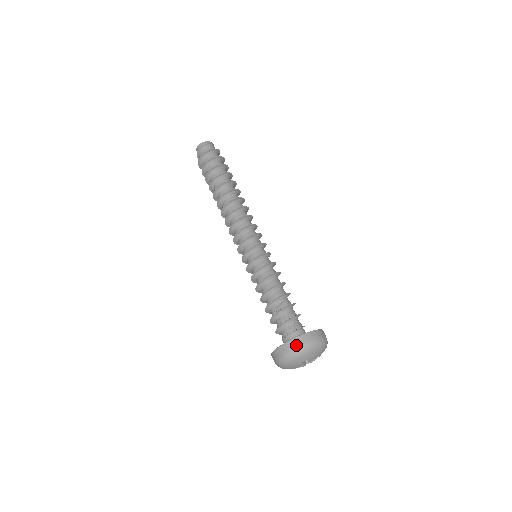
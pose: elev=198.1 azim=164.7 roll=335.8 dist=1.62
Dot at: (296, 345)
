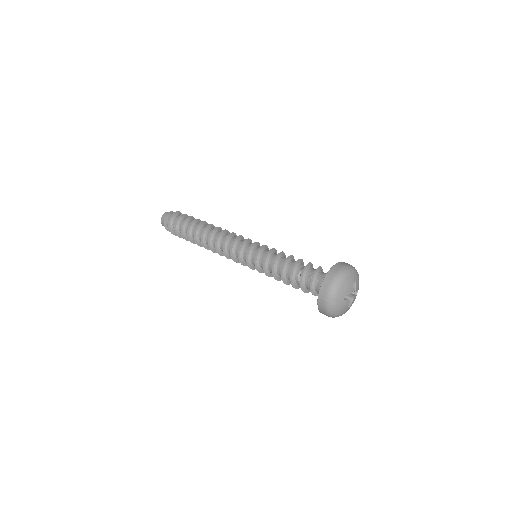
Dot at: (346, 264)
